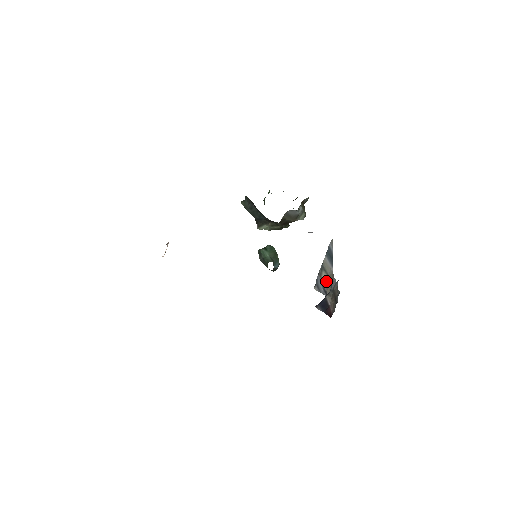
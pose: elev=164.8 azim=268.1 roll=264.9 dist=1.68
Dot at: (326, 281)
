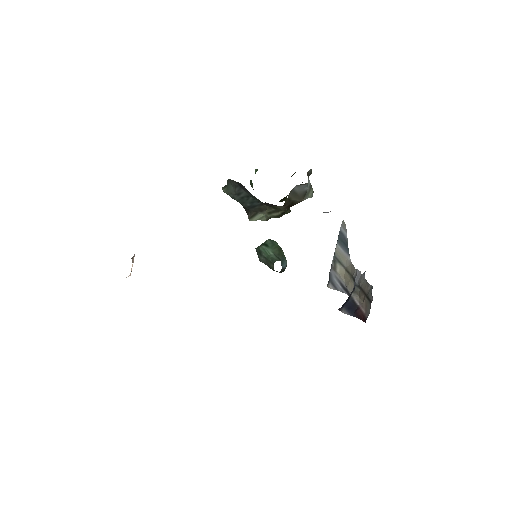
Dot at: (344, 275)
